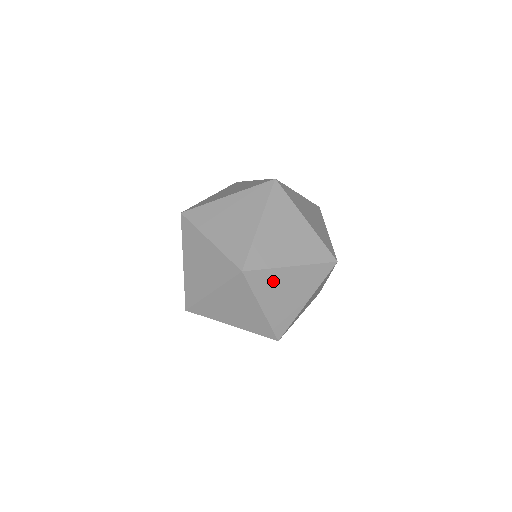
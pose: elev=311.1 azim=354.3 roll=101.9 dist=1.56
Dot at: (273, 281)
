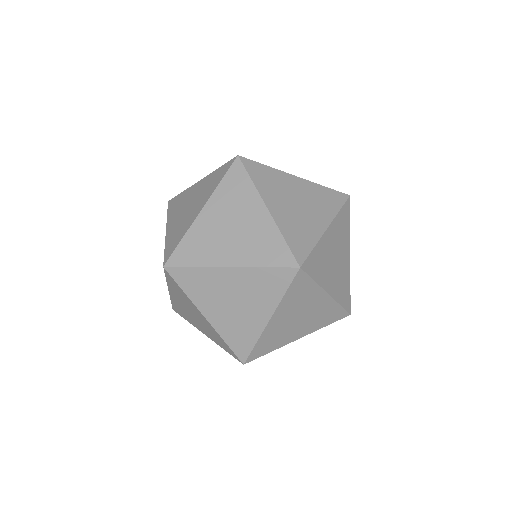
Dot at: (209, 284)
